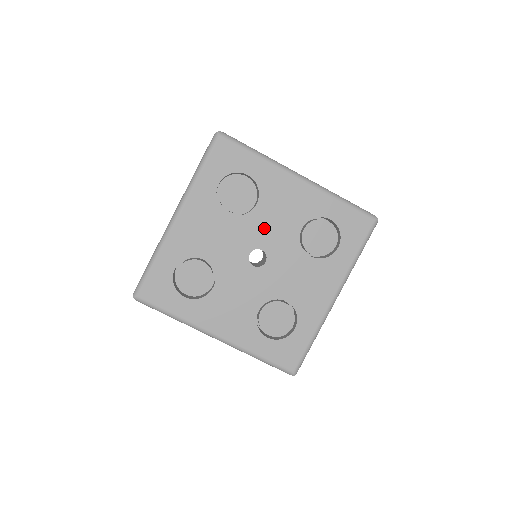
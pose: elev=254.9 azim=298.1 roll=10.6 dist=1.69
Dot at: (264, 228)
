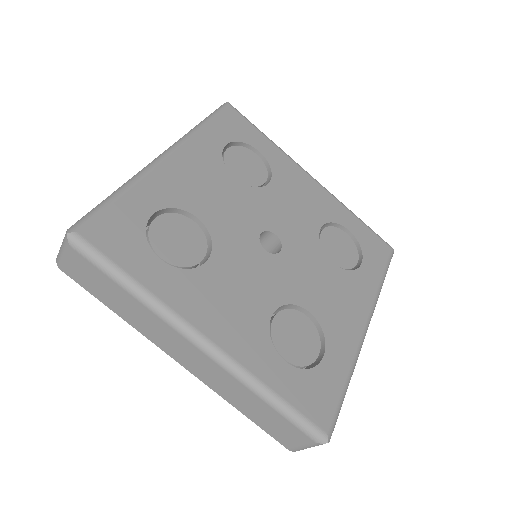
Dot at: (278, 211)
